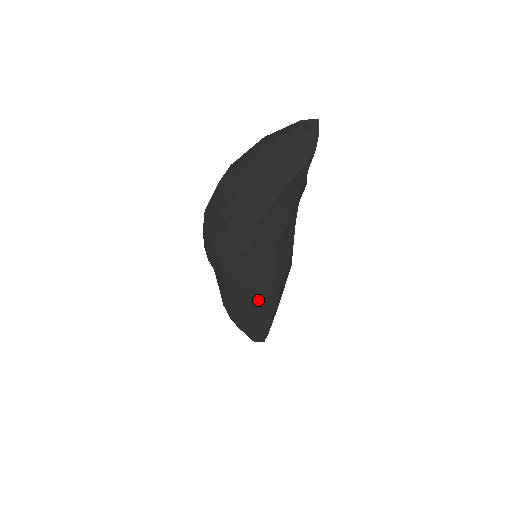
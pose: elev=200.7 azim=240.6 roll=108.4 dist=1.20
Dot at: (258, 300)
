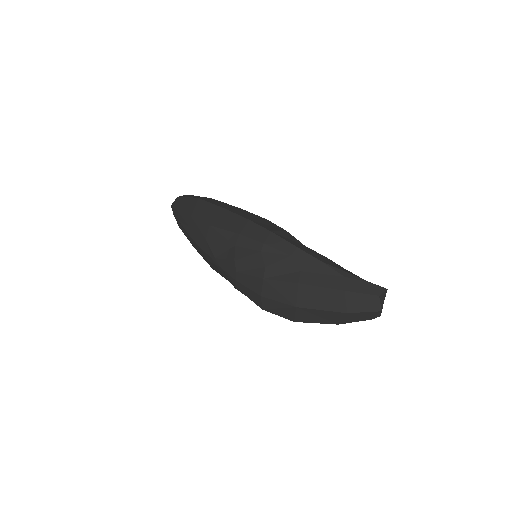
Dot at: occluded
